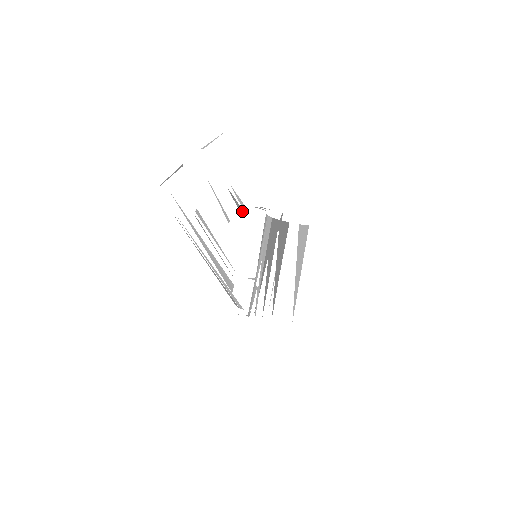
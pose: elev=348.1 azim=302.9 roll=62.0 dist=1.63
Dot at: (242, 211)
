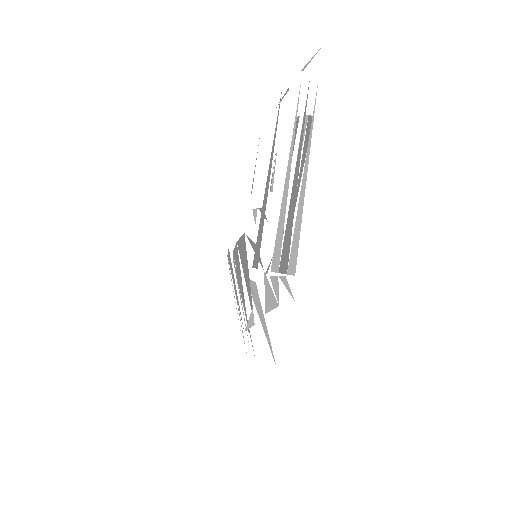
Dot at: (270, 186)
